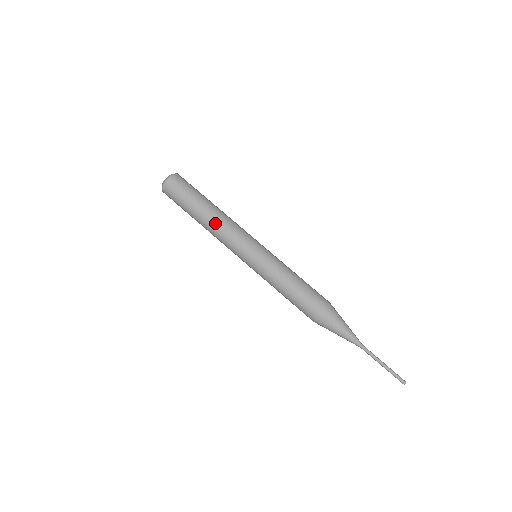
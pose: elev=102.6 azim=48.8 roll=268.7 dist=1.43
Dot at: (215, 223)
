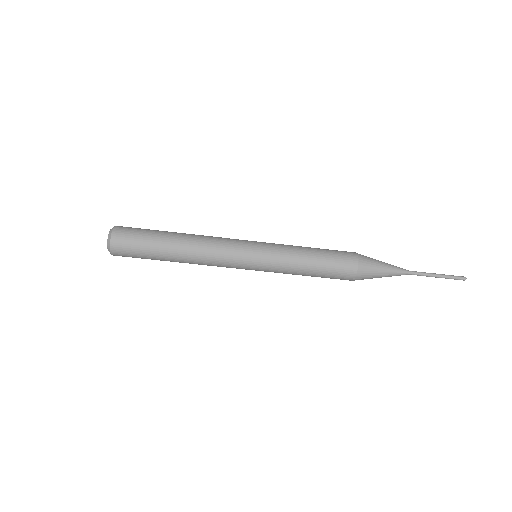
Dot at: occluded
